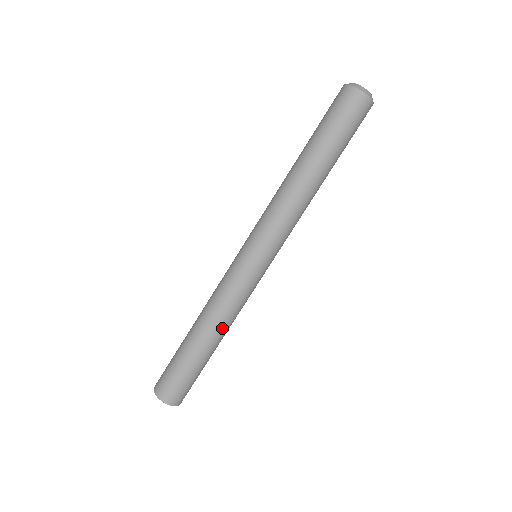
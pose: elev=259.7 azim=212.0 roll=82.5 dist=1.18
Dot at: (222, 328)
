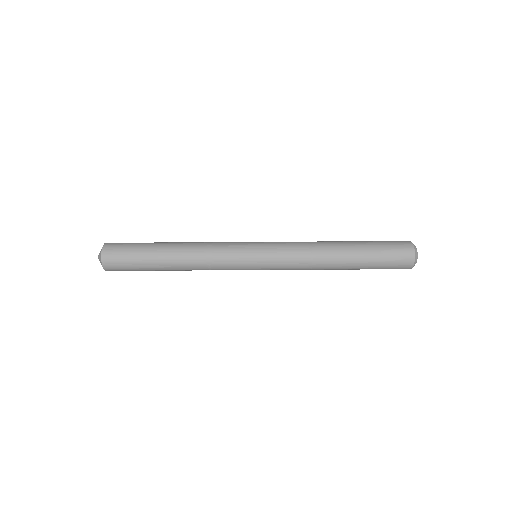
Dot at: (188, 264)
